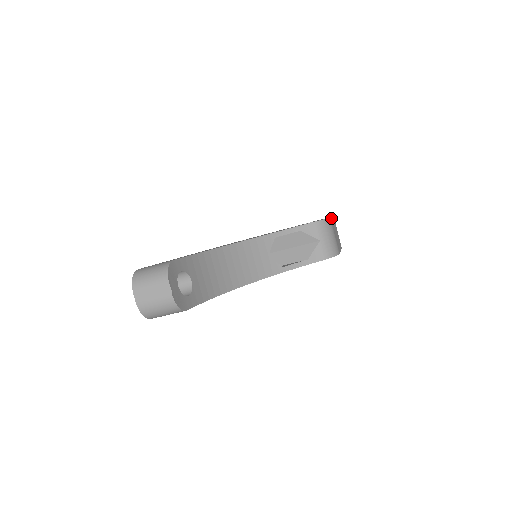
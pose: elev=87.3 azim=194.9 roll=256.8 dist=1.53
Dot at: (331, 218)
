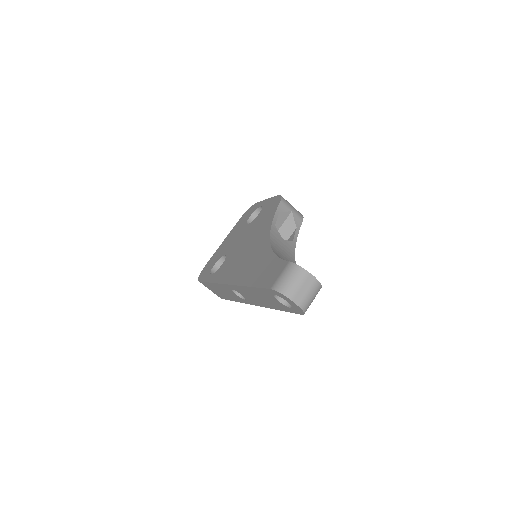
Dot at: occluded
